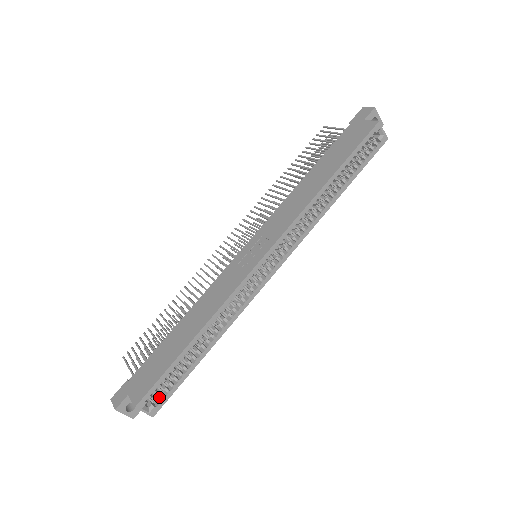
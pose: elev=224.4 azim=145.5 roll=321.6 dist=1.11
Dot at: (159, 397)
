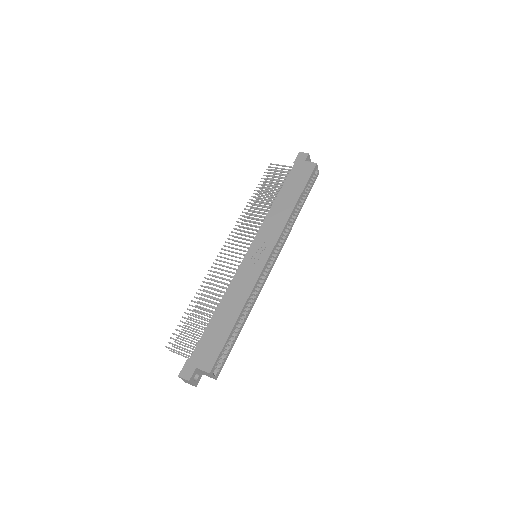
Dot at: (217, 365)
